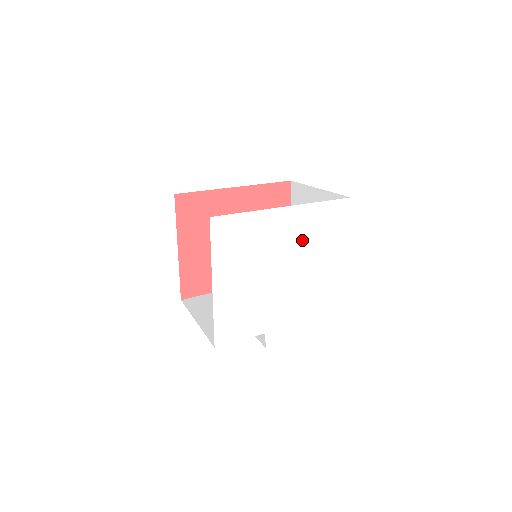
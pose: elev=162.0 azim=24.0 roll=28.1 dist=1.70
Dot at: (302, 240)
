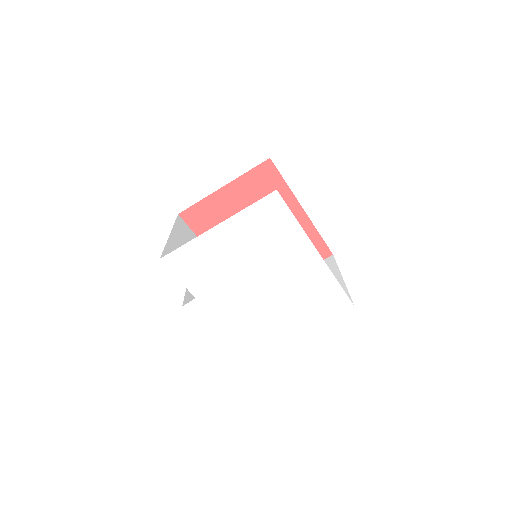
Dot at: (296, 284)
